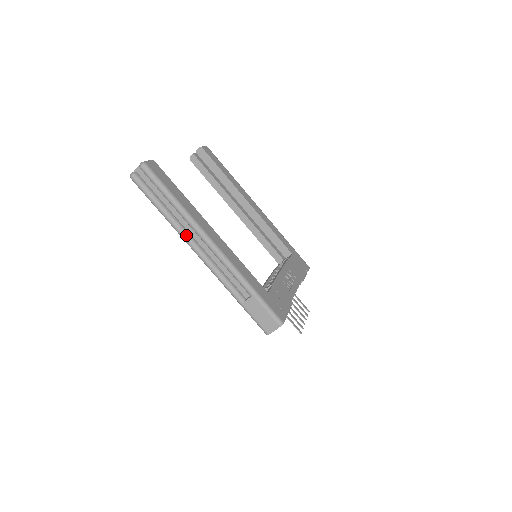
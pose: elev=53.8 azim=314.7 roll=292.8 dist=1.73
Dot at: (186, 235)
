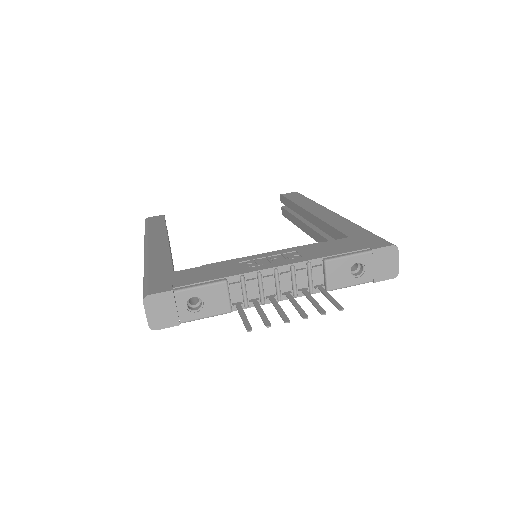
Dot at: occluded
